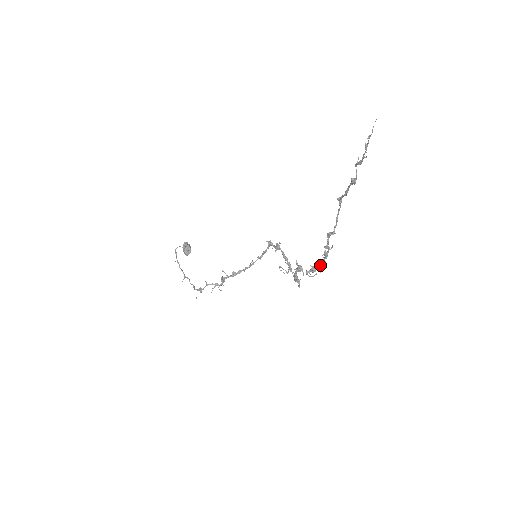
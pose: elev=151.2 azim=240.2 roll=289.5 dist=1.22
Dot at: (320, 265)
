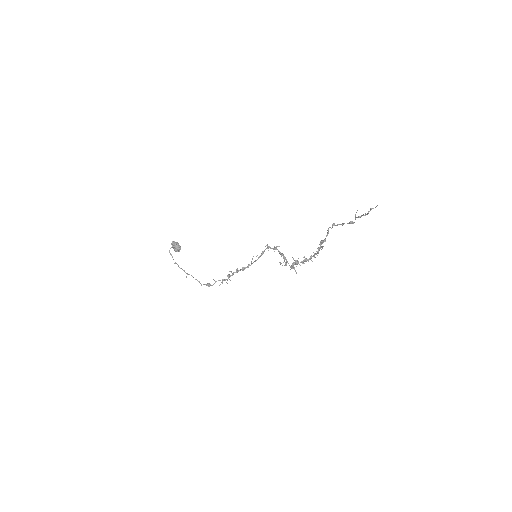
Dot at: occluded
